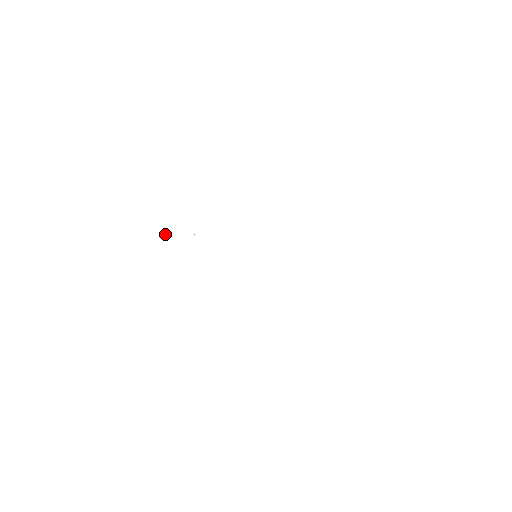
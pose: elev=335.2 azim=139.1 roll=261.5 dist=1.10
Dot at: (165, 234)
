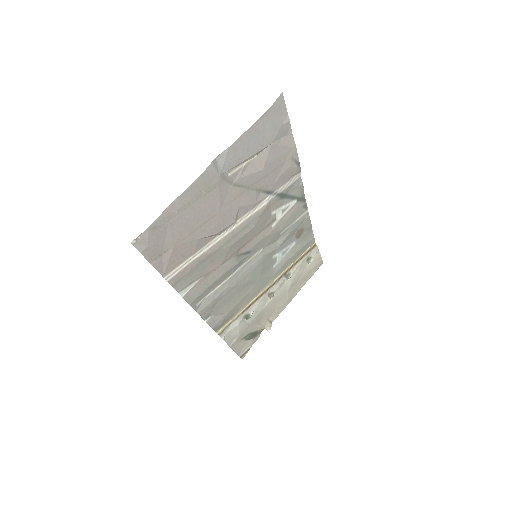
Dot at: occluded
